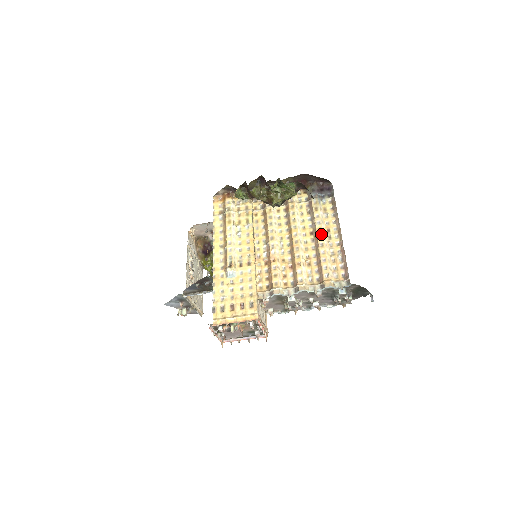
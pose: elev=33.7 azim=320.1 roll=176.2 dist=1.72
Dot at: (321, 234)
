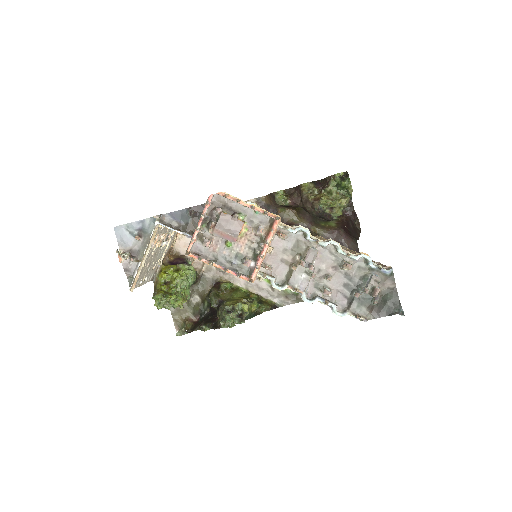
Dot at: occluded
